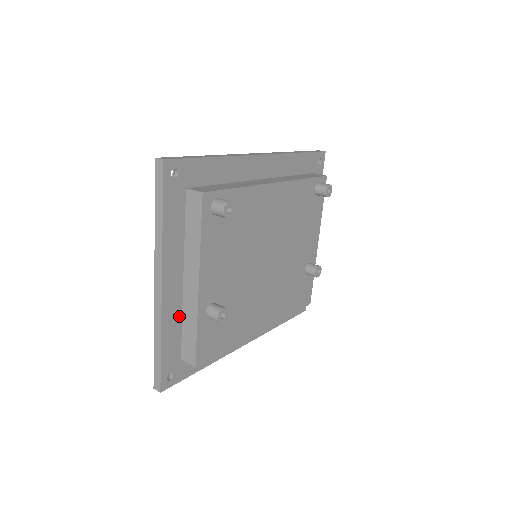
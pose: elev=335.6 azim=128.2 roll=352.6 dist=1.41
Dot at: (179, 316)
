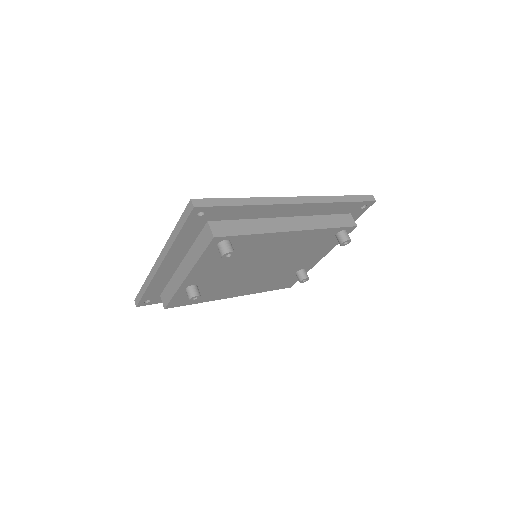
Dot at: (169, 278)
